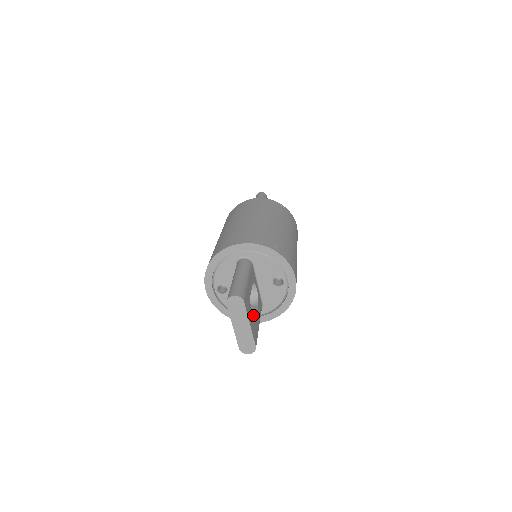
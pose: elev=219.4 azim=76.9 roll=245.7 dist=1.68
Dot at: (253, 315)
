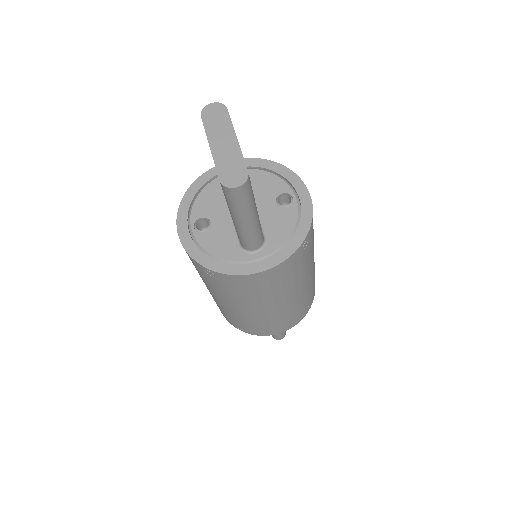
Dot at: occluded
